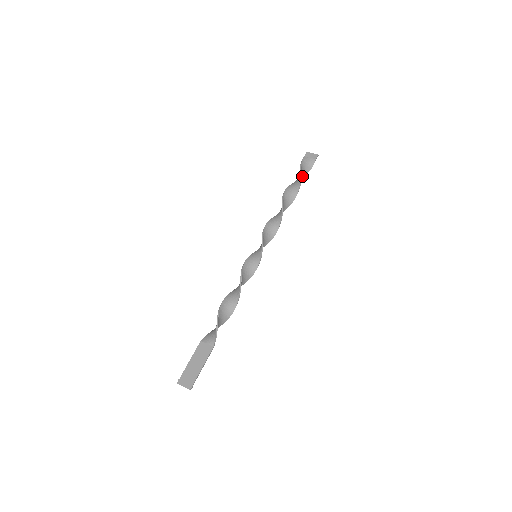
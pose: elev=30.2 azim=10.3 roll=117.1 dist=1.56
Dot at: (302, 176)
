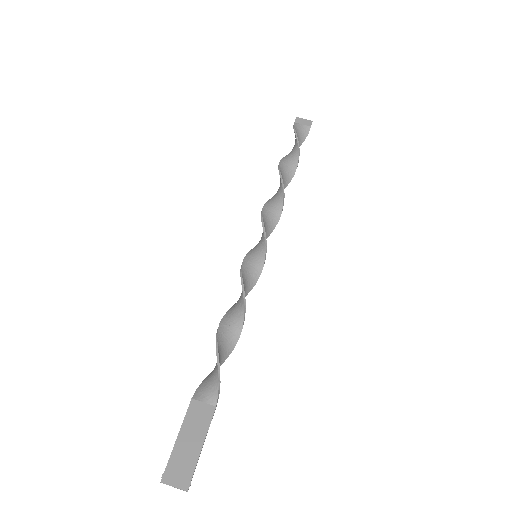
Dot at: occluded
